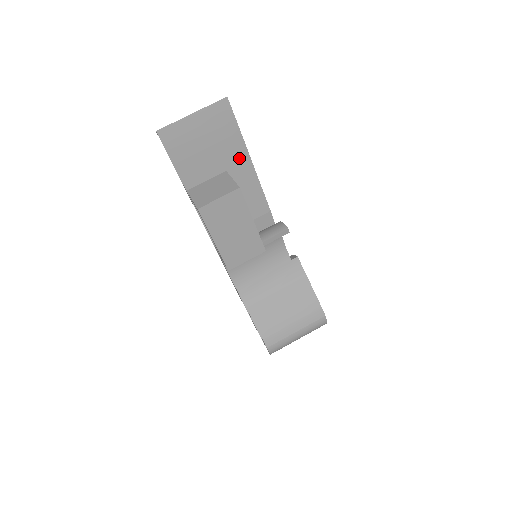
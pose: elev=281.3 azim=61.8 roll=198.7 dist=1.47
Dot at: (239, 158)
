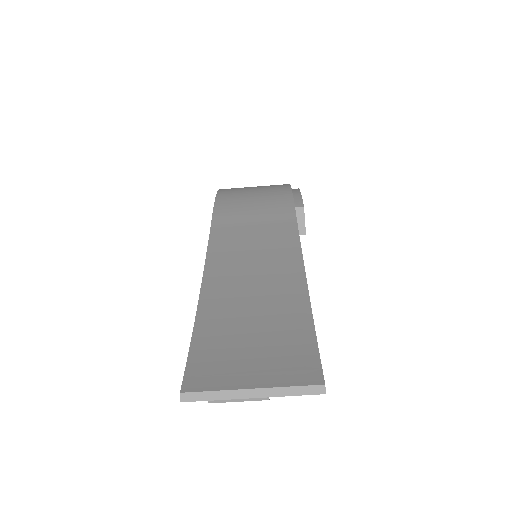
Dot at: occluded
